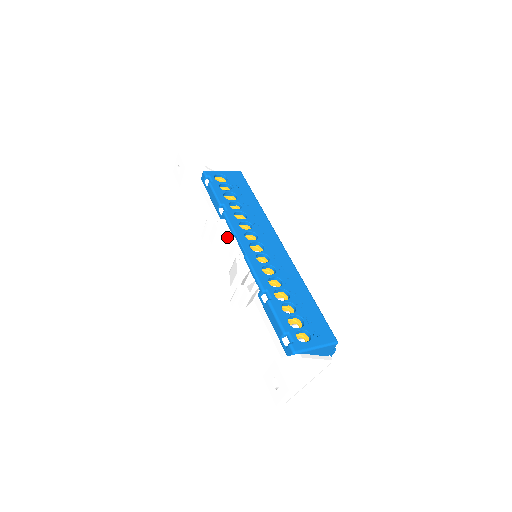
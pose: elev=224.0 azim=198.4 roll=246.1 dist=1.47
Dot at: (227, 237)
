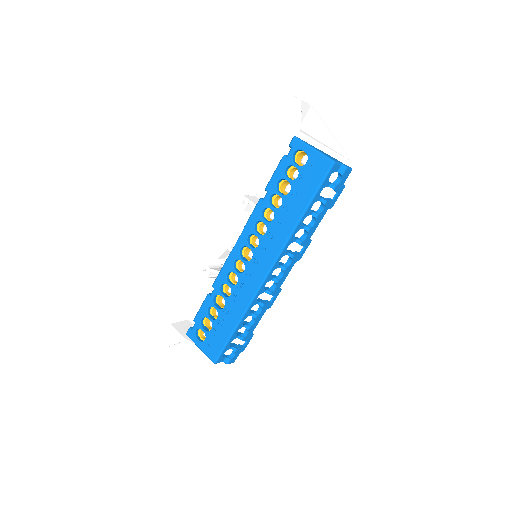
Dot at: (244, 223)
